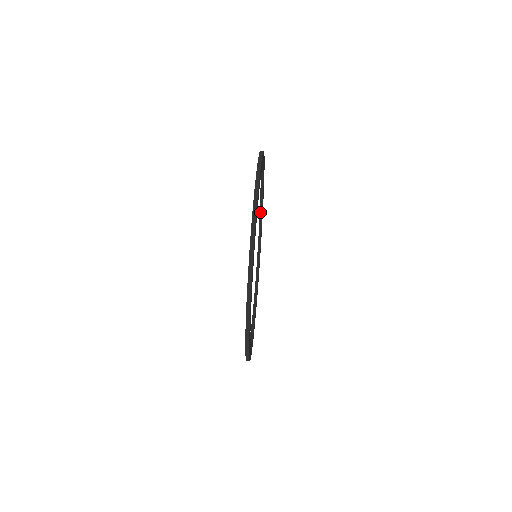
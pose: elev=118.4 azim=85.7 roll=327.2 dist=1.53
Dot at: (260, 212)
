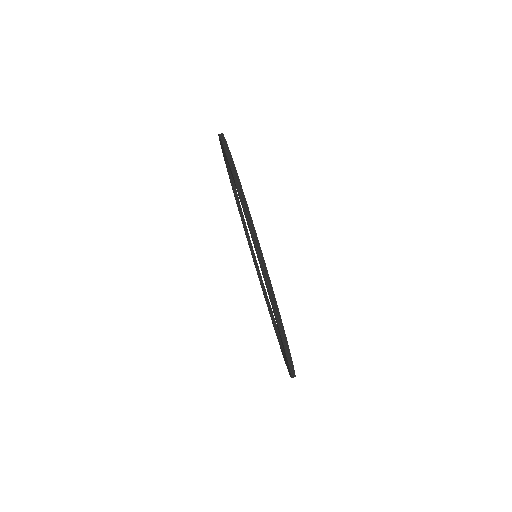
Dot at: occluded
